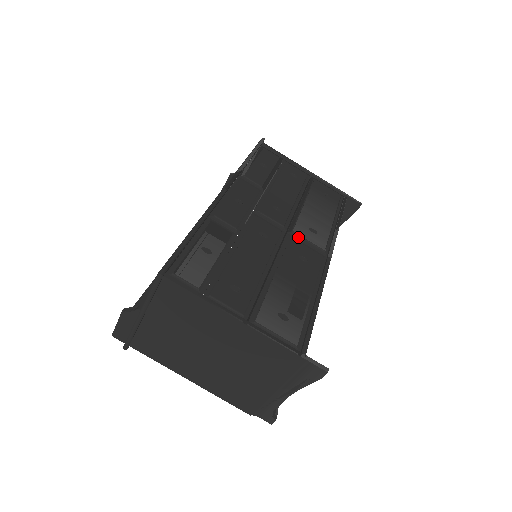
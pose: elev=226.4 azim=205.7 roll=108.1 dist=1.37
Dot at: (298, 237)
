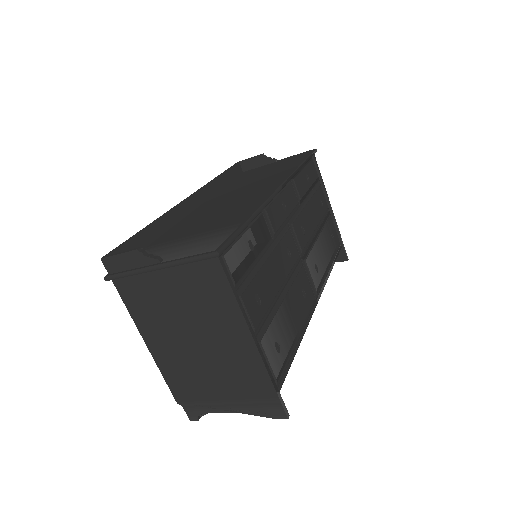
Dot at: (306, 268)
